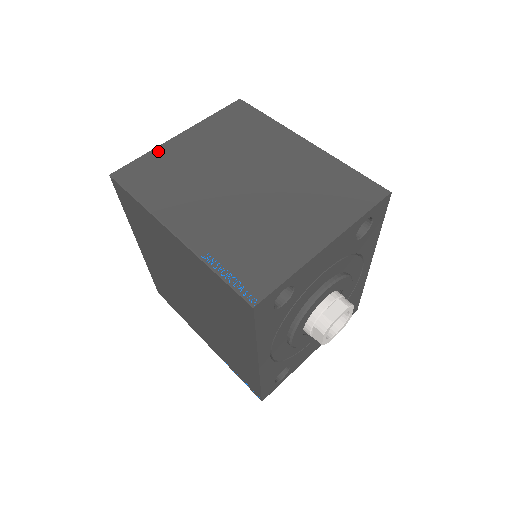
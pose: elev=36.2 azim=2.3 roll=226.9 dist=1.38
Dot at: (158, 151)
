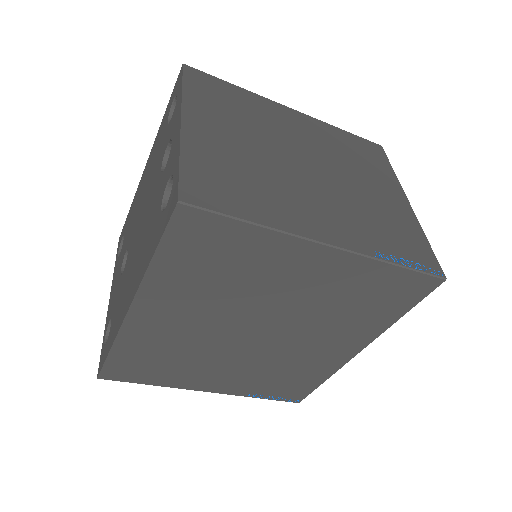
Dot at: (189, 149)
